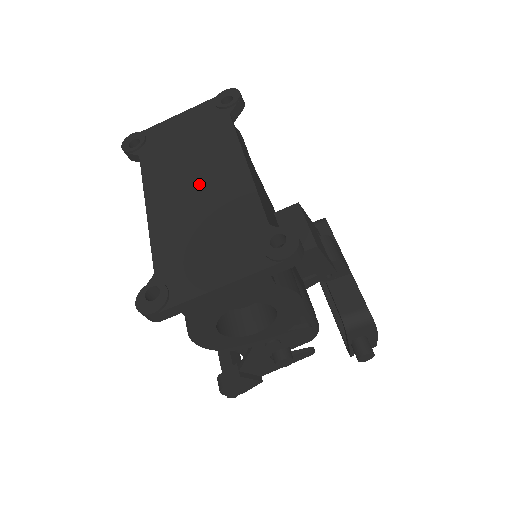
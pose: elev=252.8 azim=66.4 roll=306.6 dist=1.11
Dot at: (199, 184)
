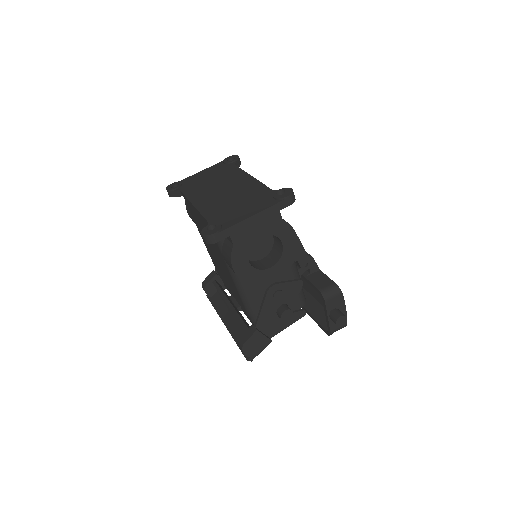
Dot at: (225, 189)
